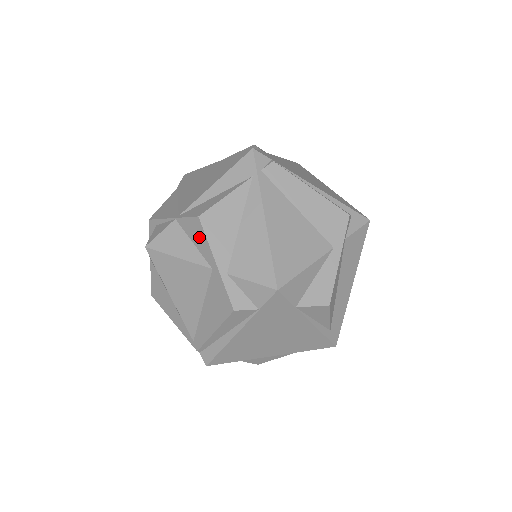
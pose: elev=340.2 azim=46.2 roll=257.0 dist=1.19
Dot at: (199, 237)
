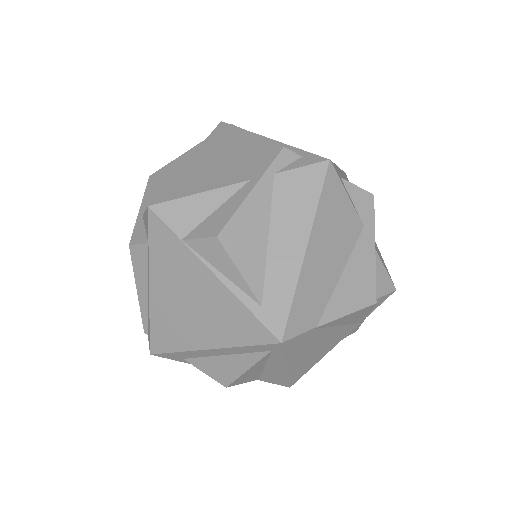
Dot at: occluded
